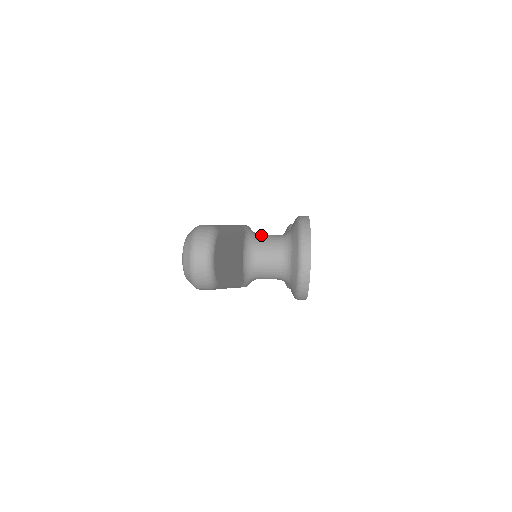
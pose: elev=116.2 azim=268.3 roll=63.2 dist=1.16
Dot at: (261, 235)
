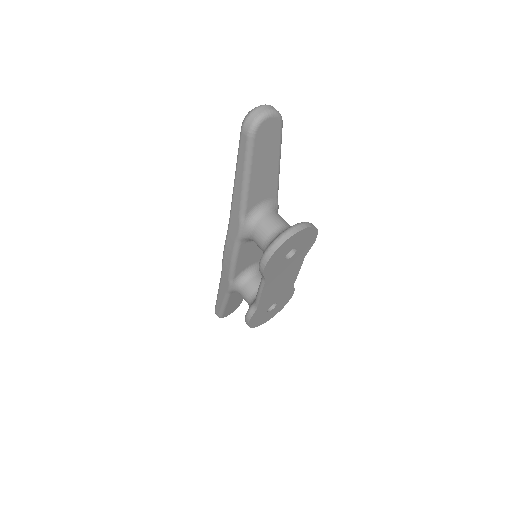
Dot at: occluded
